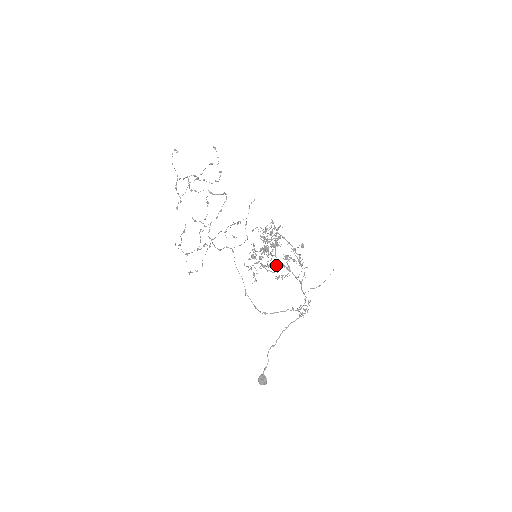
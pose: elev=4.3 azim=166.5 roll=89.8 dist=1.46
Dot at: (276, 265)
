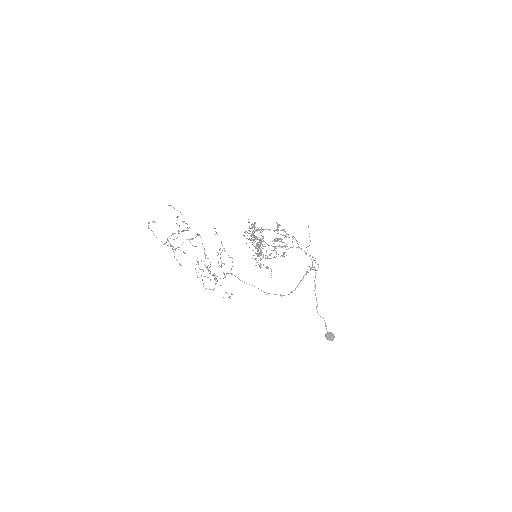
Dot at: occluded
